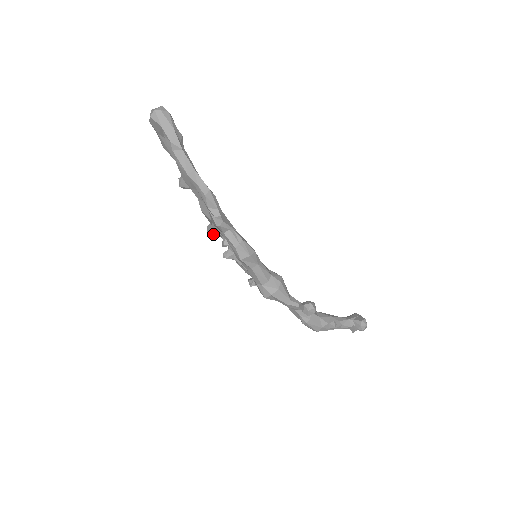
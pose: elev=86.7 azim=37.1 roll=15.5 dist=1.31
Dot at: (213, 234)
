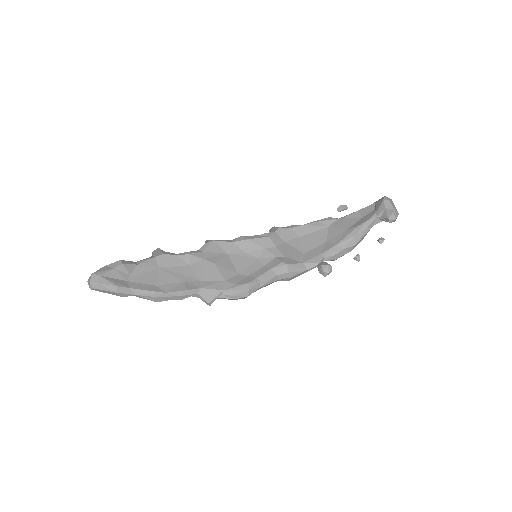
Dot at: occluded
